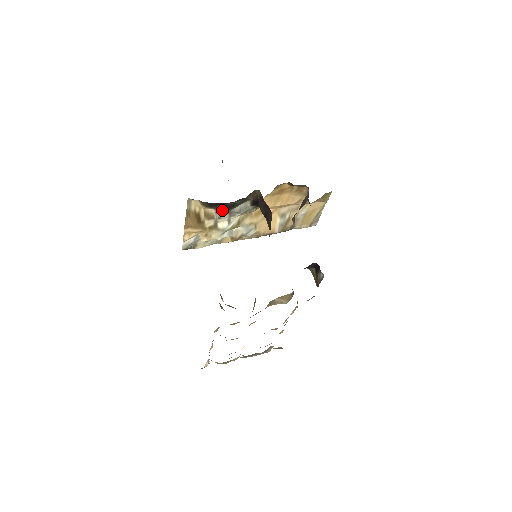
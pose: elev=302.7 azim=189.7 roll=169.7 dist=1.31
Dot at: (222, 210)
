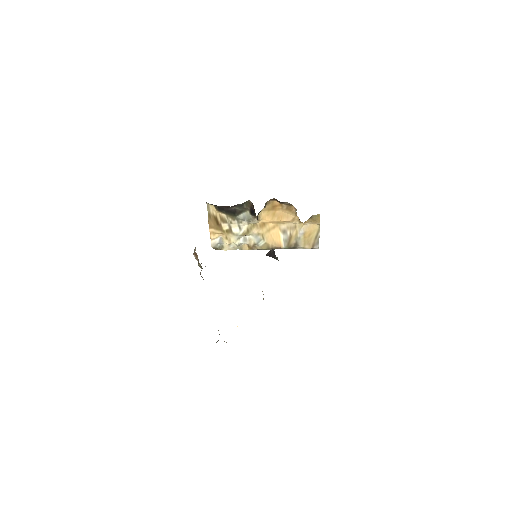
Dot at: (231, 216)
